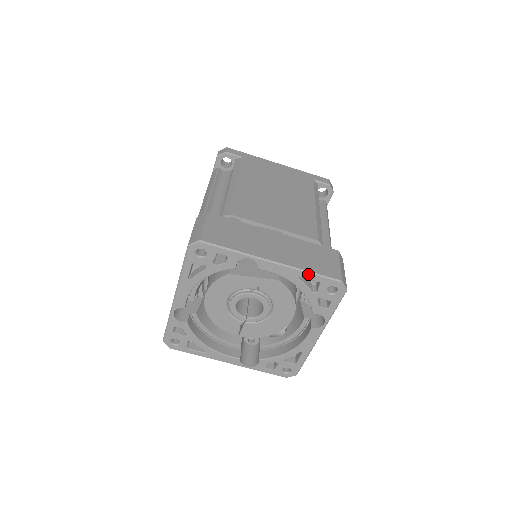
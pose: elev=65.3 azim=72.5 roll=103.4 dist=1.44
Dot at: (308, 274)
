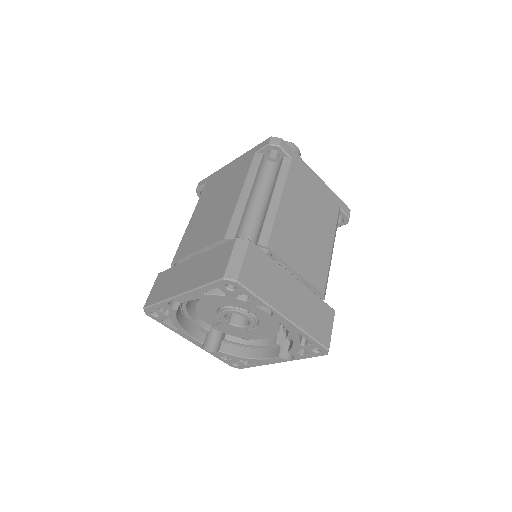
Dot at: (307, 336)
